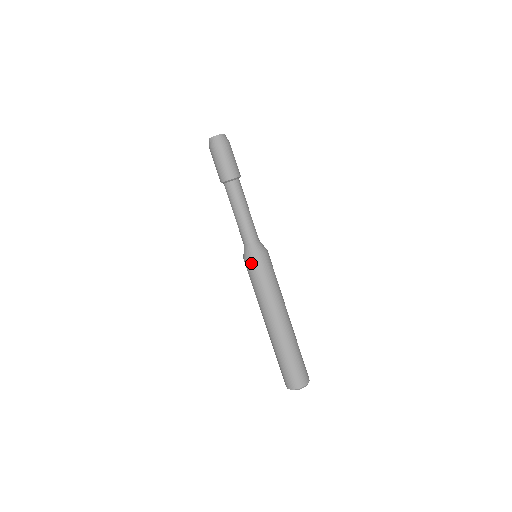
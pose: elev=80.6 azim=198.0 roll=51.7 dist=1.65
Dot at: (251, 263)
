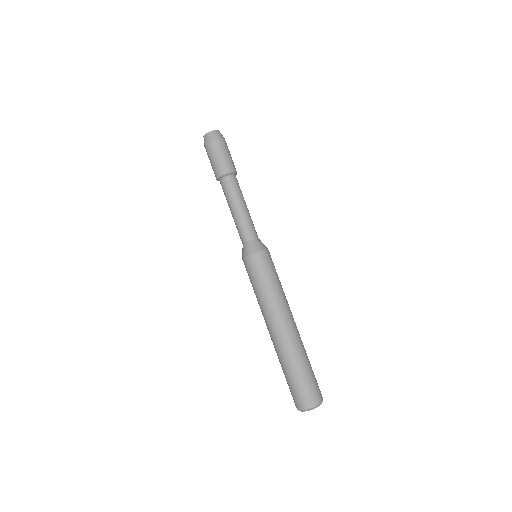
Dot at: (259, 258)
